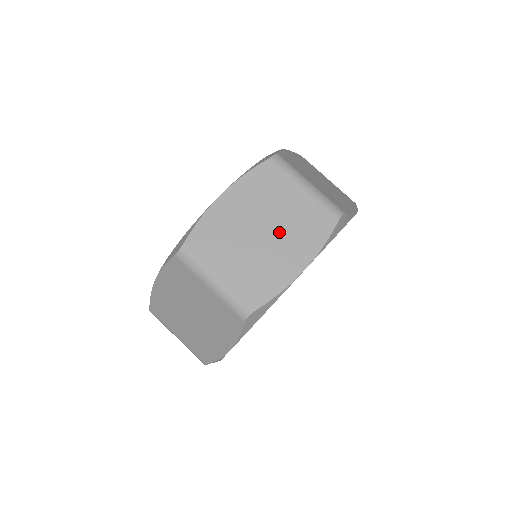
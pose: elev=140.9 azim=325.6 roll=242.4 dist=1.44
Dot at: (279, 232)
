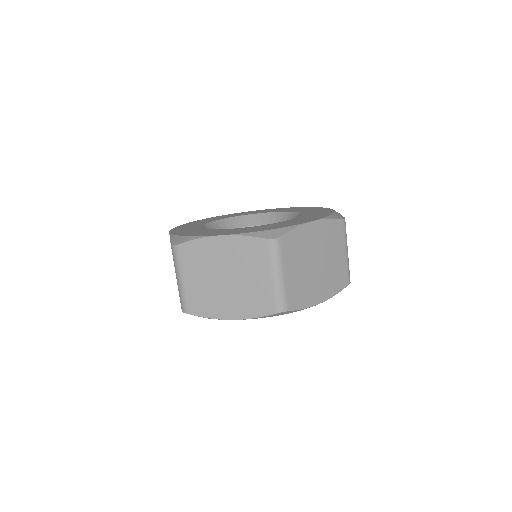
Dot at: (235, 287)
